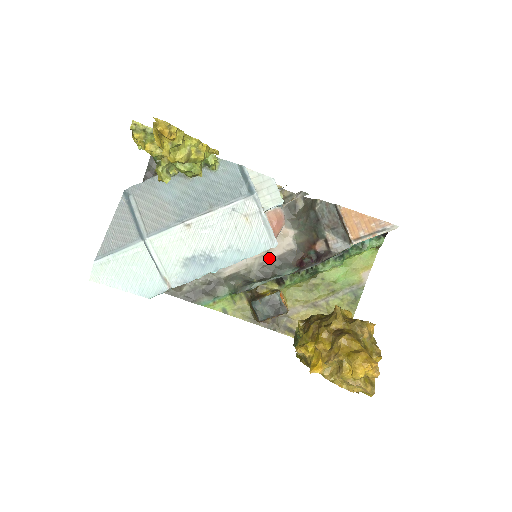
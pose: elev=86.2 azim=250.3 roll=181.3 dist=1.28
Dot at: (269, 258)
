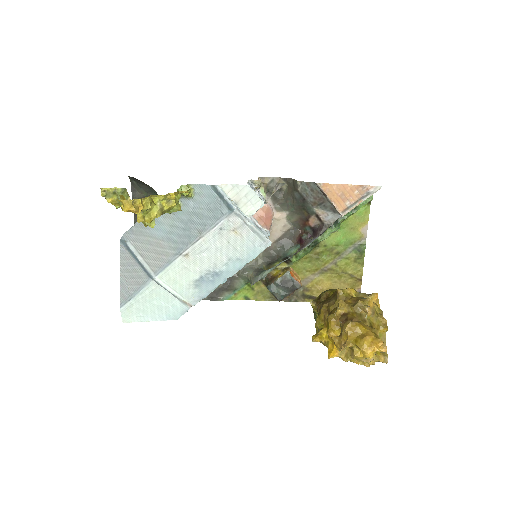
Dot at: occluded
